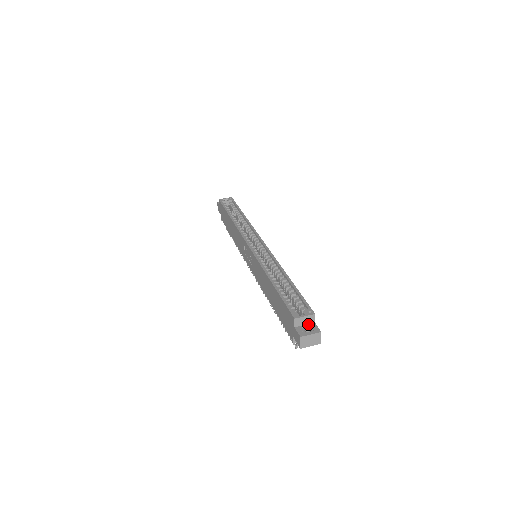
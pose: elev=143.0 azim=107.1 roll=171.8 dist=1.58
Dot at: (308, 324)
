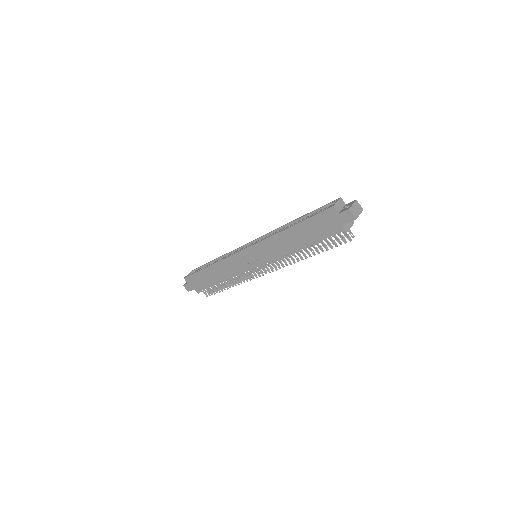
Dot at: (343, 207)
